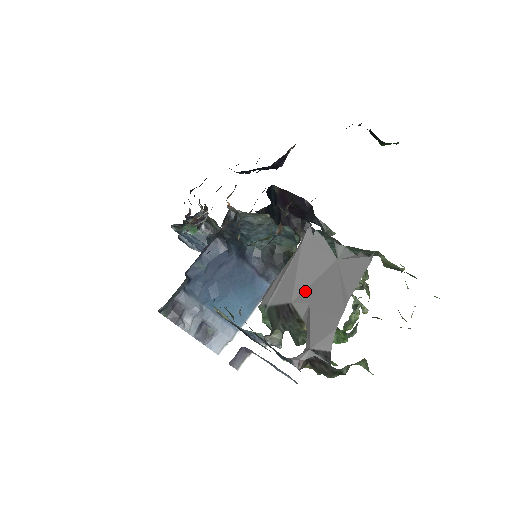
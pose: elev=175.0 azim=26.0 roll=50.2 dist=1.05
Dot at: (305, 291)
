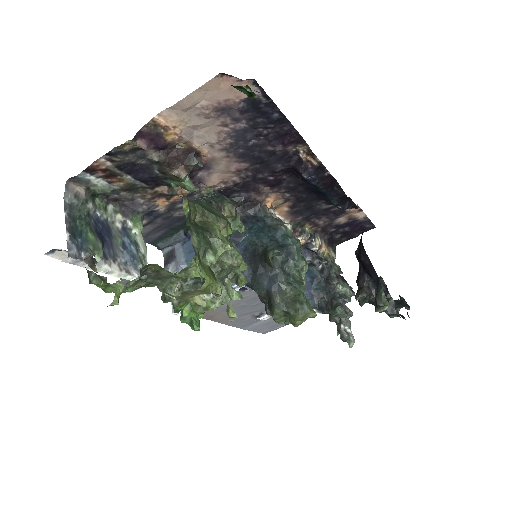
Dot at: occluded
